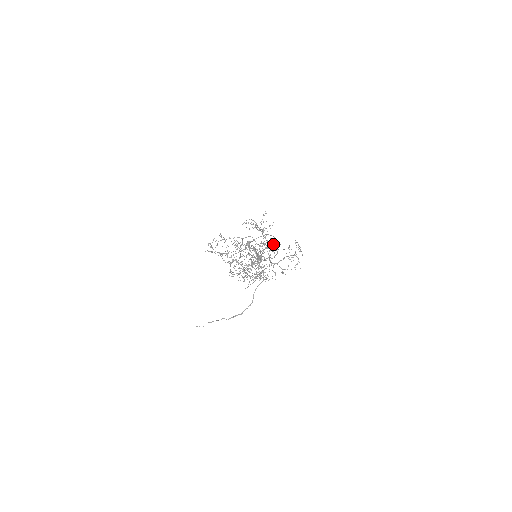
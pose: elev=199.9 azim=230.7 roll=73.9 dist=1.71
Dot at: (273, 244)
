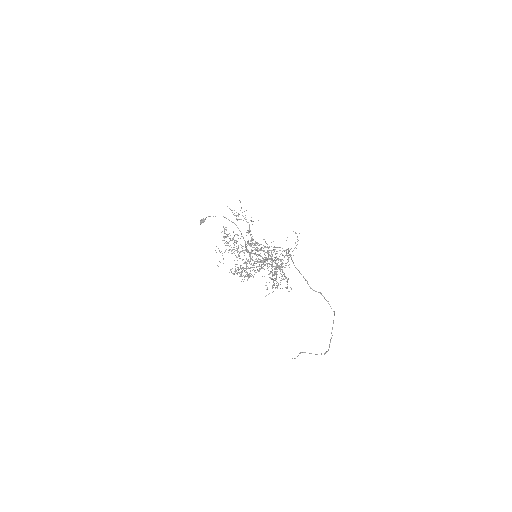
Dot at: (293, 255)
